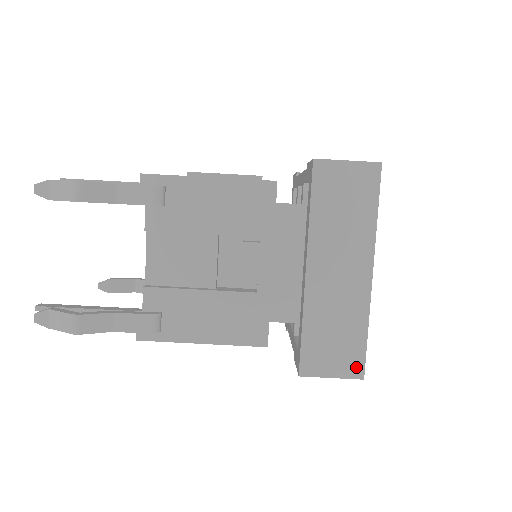
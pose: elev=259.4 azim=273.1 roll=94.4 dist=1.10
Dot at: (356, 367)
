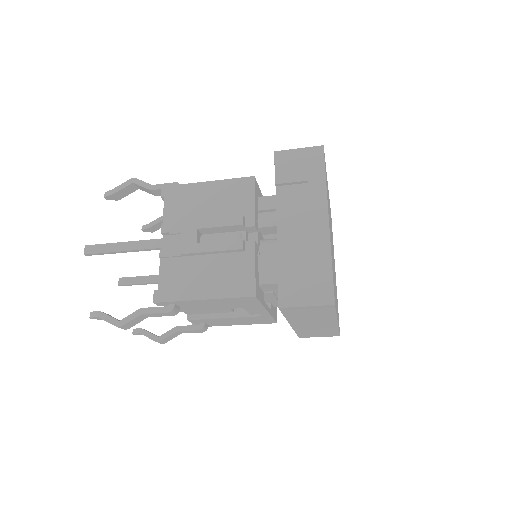
Dot at: (334, 335)
